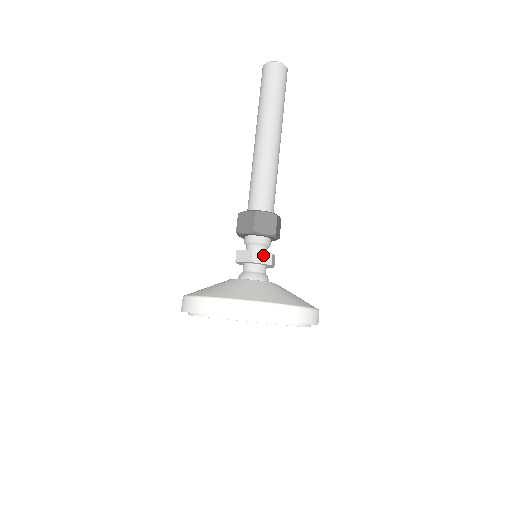
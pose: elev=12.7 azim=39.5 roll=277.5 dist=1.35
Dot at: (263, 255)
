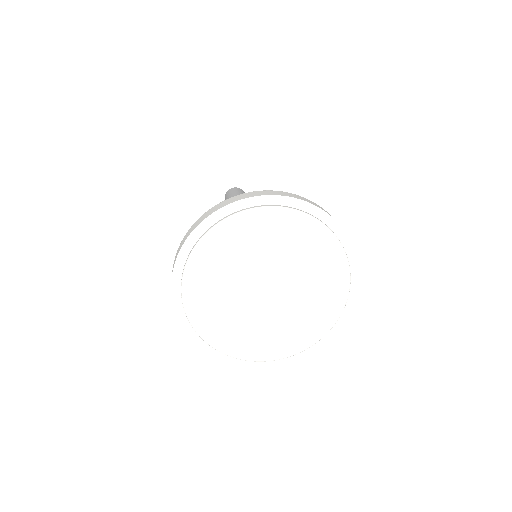
Dot at: occluded
